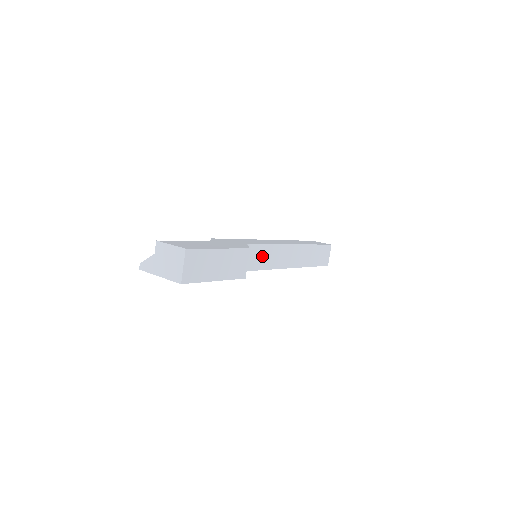
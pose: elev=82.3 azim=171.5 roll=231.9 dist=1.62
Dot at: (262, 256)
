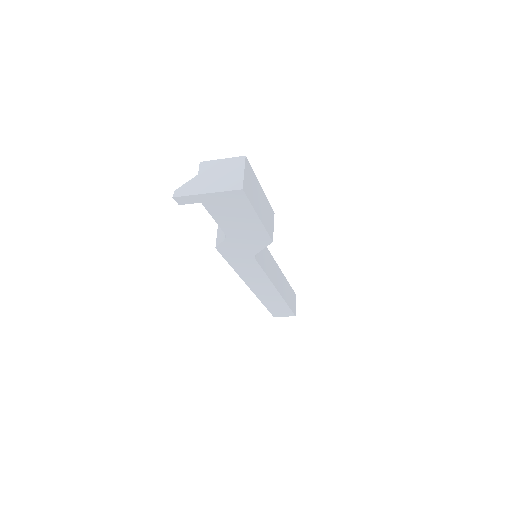
Dot at: (263, 255)
